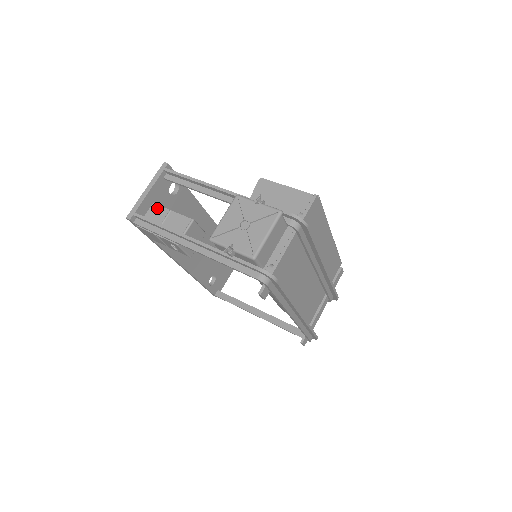
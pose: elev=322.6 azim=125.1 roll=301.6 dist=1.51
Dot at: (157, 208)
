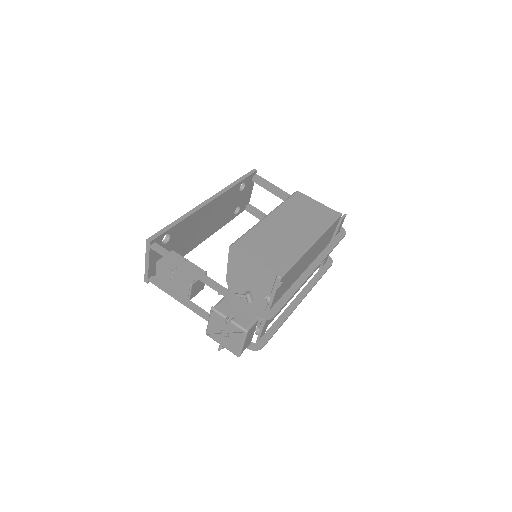
Dot at: (161, 267)
